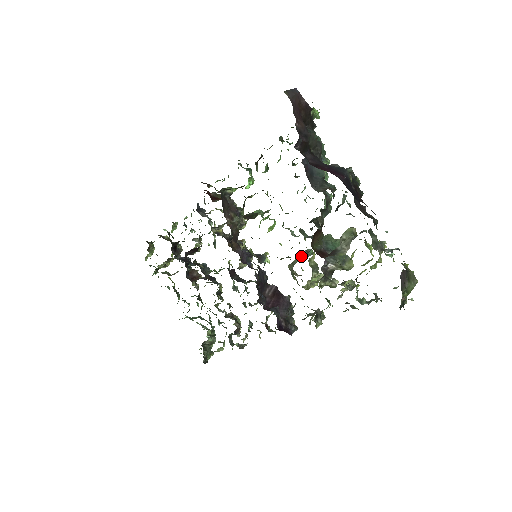
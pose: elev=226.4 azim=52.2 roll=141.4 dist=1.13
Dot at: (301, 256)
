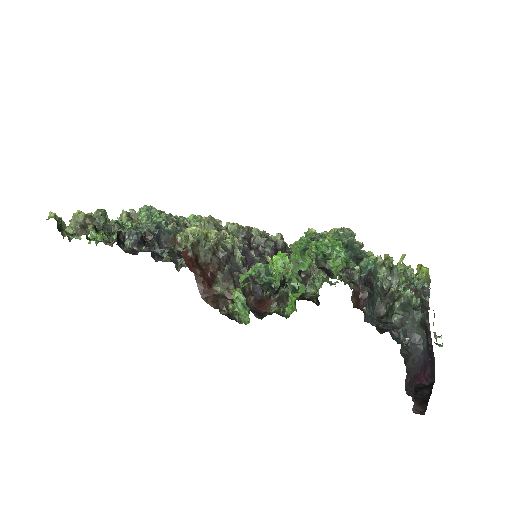
Dot at: occluded
